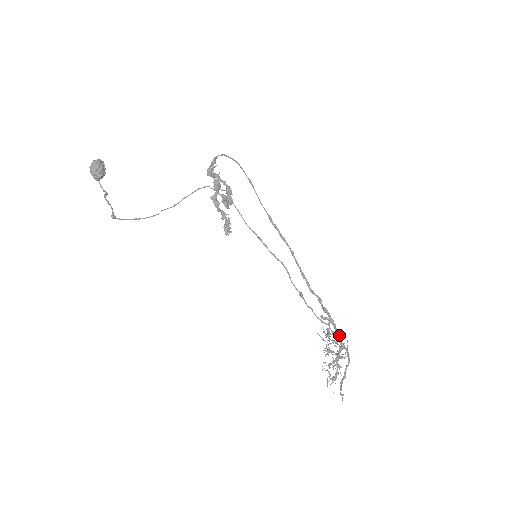
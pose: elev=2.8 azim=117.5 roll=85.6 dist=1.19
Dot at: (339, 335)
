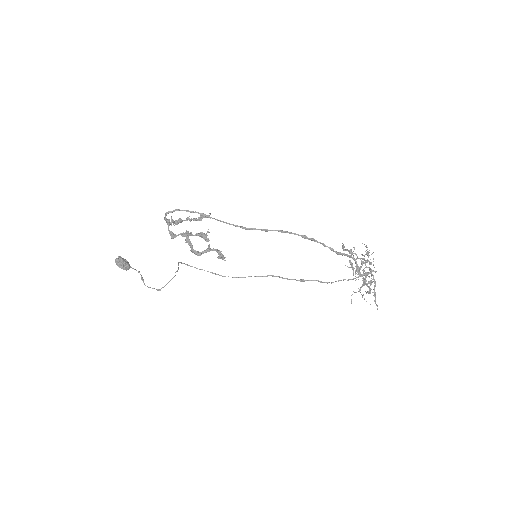
Dot at: (362, 262)
